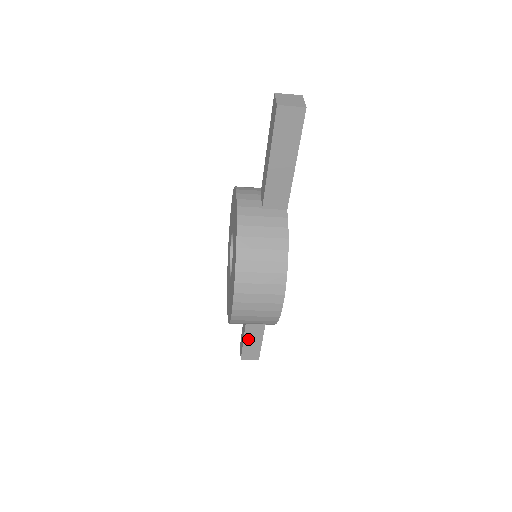
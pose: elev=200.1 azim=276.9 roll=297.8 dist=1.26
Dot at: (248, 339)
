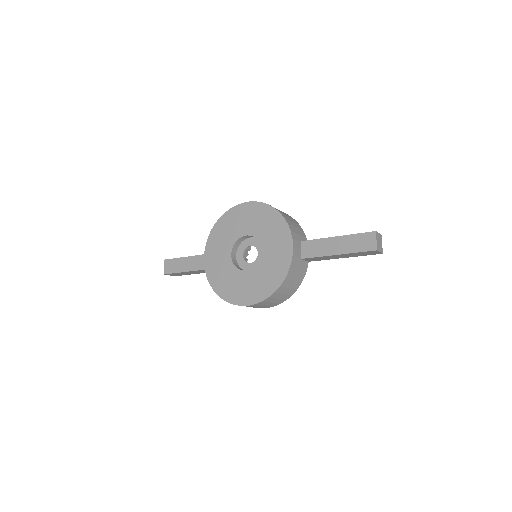
Dot at: (187, 272)
